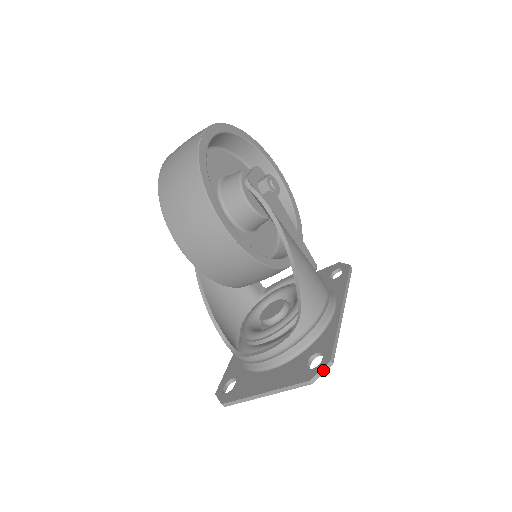
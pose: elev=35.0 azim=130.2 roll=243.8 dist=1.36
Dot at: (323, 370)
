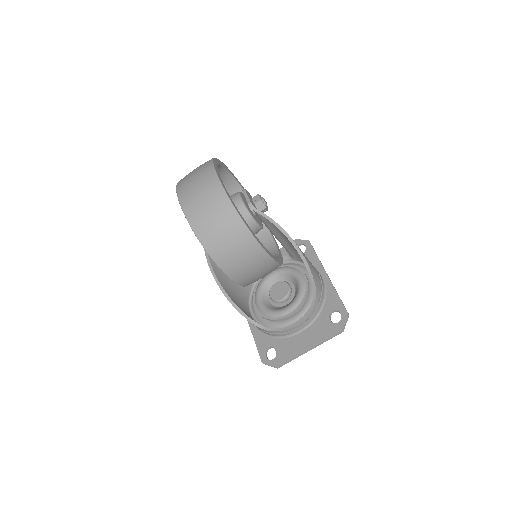
Dot at: (346, 321)
